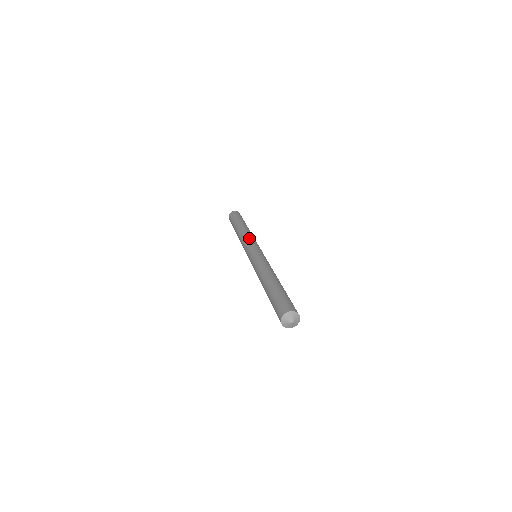
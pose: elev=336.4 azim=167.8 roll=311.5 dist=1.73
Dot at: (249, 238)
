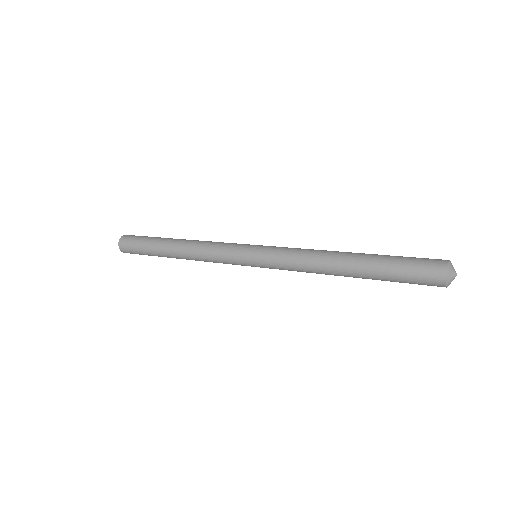
Dot at: (220, 242)
